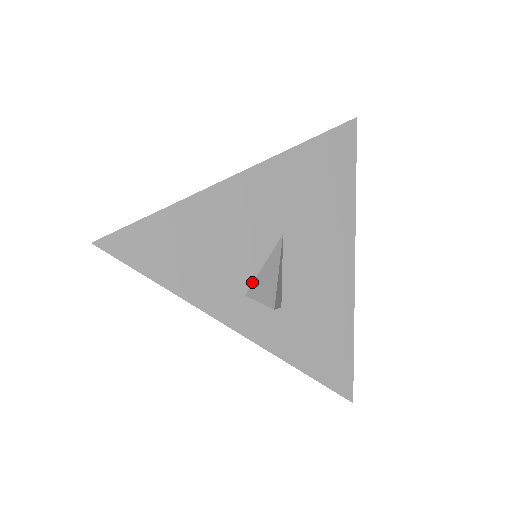
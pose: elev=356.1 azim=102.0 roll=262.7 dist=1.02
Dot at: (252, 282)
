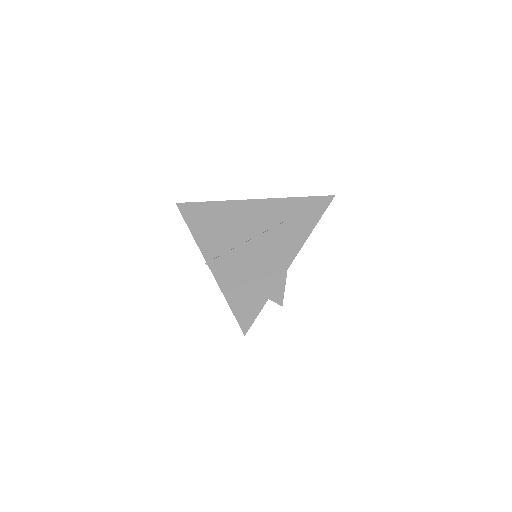
Dot at: occluded
